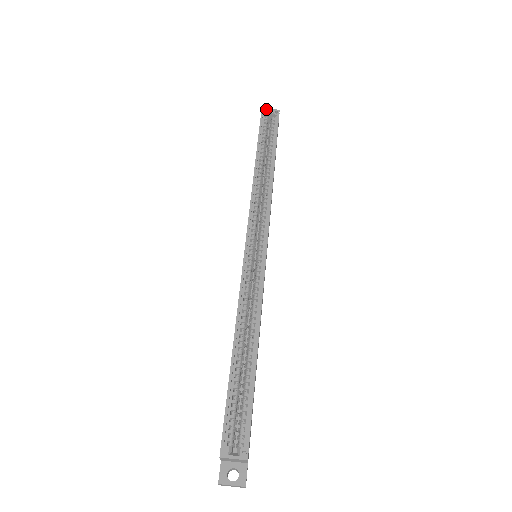
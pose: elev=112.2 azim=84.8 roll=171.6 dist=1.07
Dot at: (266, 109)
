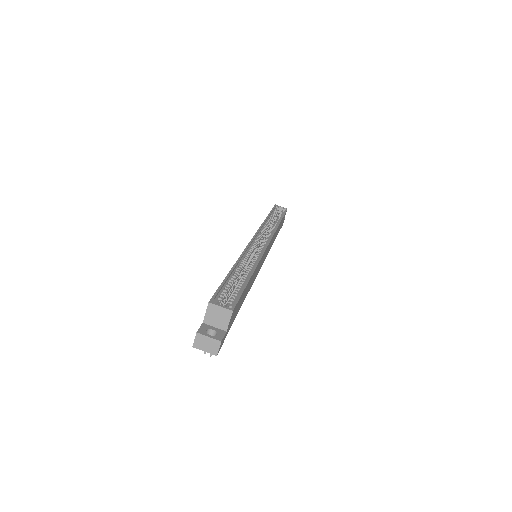
Dot at: occluded
